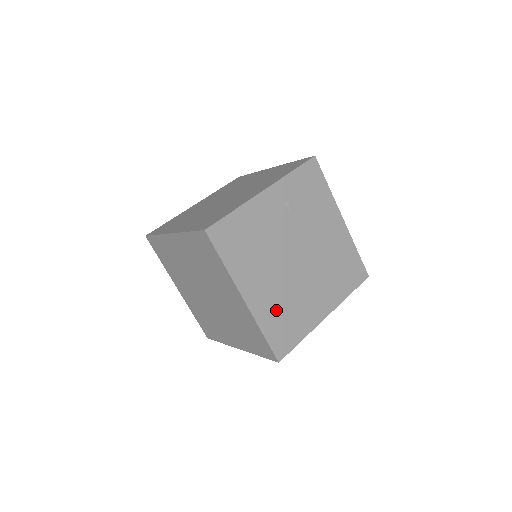
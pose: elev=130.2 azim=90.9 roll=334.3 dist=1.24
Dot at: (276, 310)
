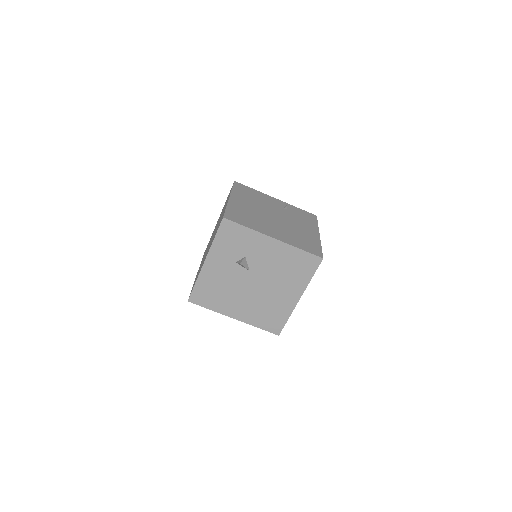
Dot at: (243, 212)
